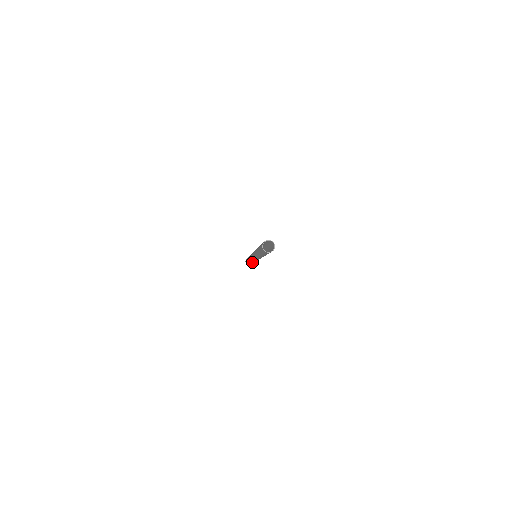
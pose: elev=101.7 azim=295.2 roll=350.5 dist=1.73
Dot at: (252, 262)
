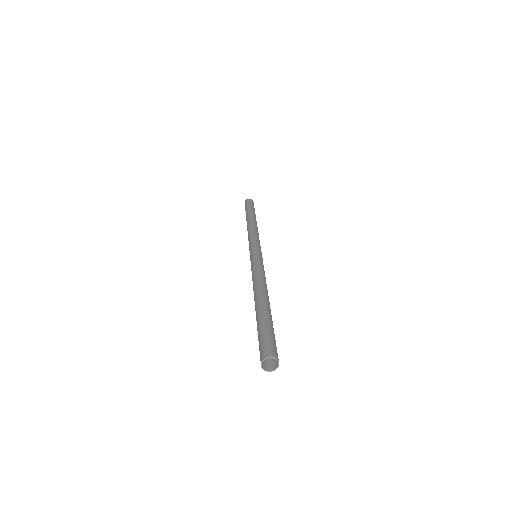
Dot at: occluded
